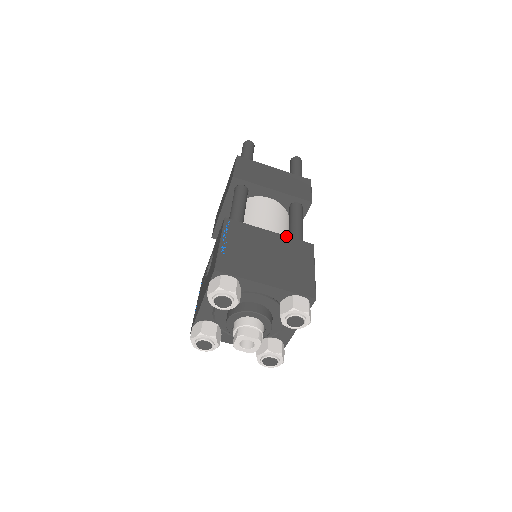
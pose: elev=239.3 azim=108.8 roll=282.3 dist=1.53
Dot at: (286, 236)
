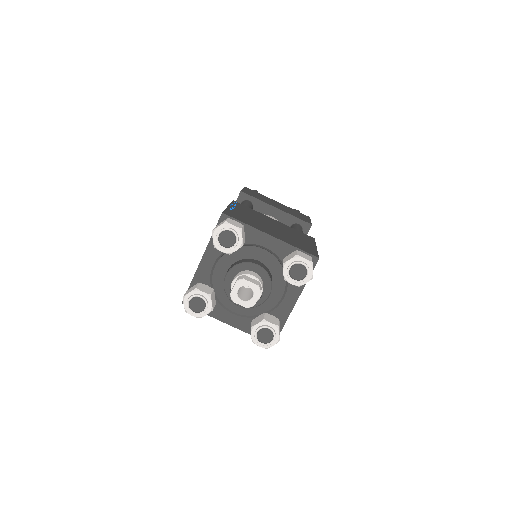
Dot at: occluded
